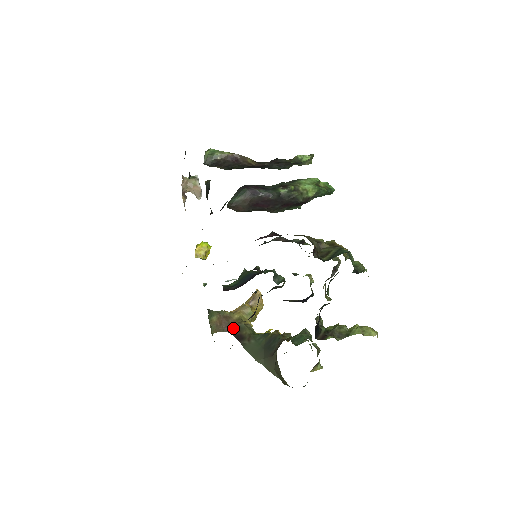
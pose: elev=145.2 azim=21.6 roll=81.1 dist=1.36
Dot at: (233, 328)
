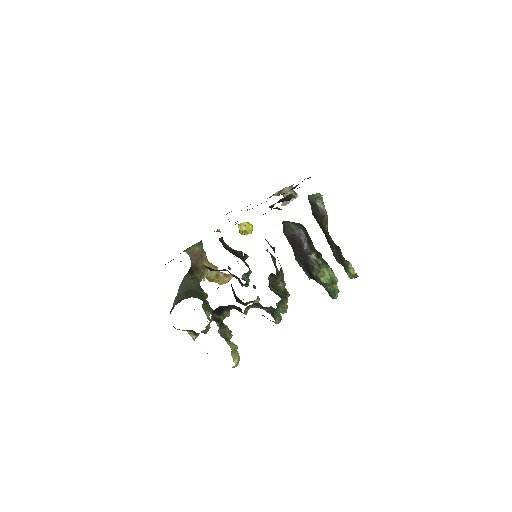
Dot at: (196, 265)
